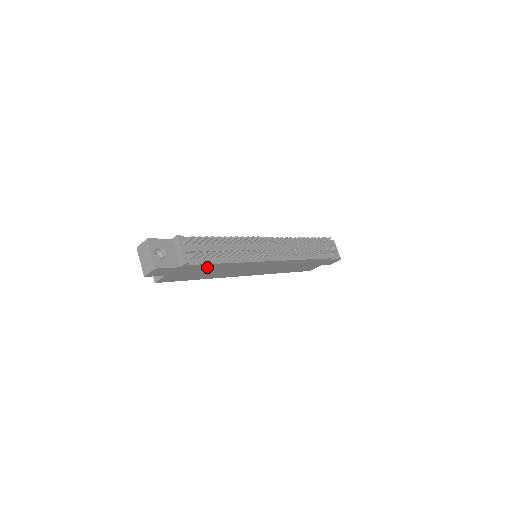
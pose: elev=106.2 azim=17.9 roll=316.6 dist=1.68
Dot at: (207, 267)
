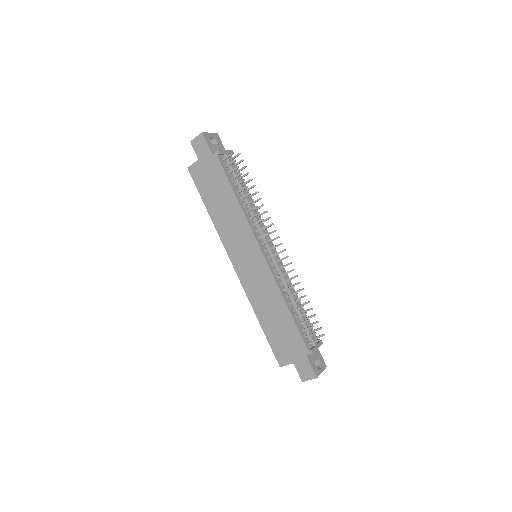
Dot at: (223, 185)
